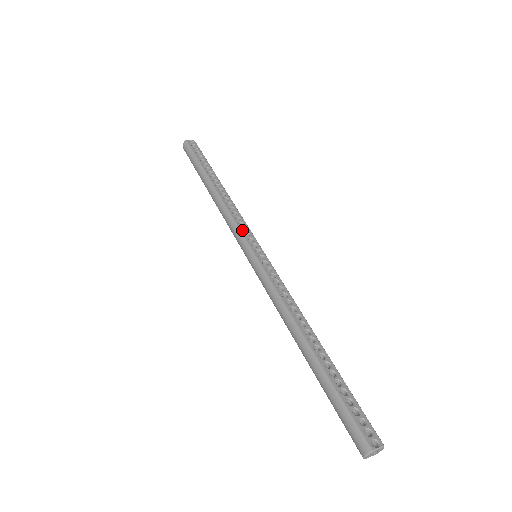
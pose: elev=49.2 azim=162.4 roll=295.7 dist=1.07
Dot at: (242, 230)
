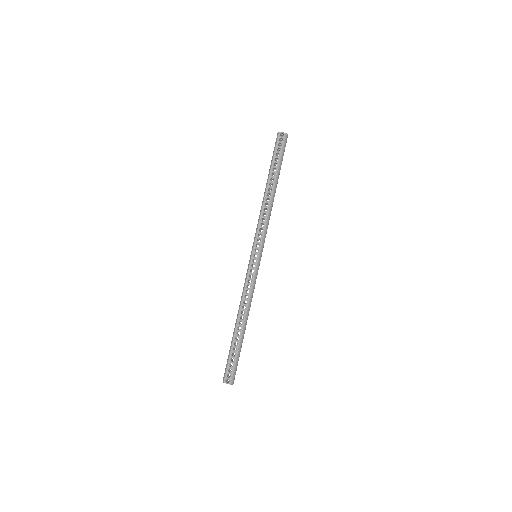
Dot at: (257, 236)
